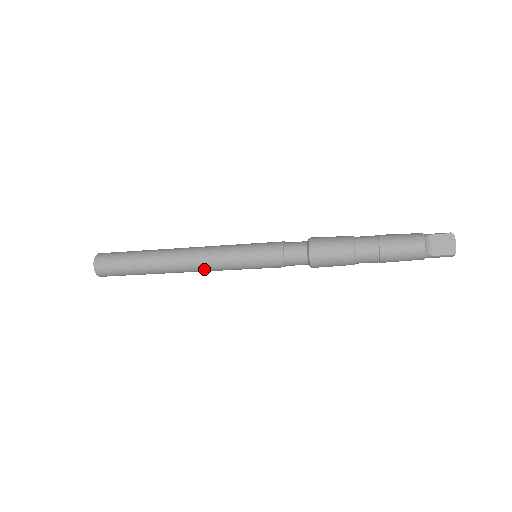
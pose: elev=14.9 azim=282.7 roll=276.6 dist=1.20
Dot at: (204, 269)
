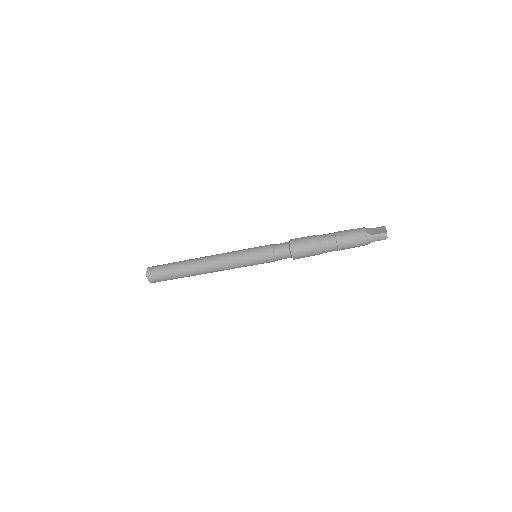
Dot at: (219, 263)
